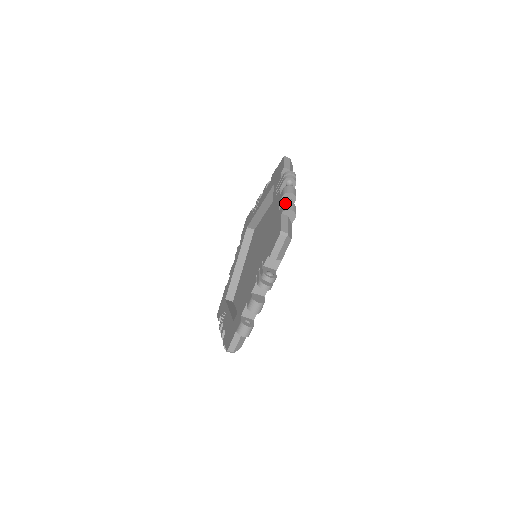
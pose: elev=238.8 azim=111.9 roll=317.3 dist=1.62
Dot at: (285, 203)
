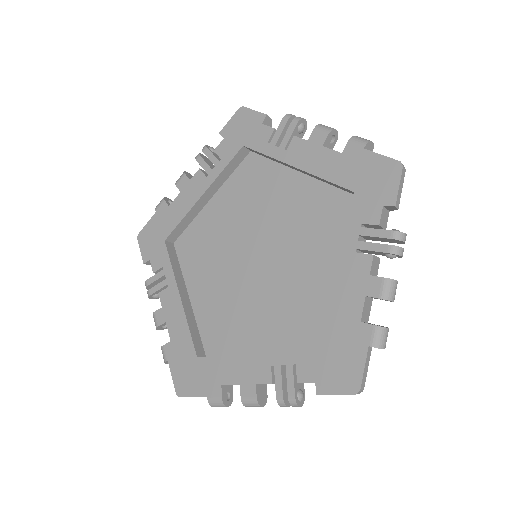
Dot at: (381, 329)
